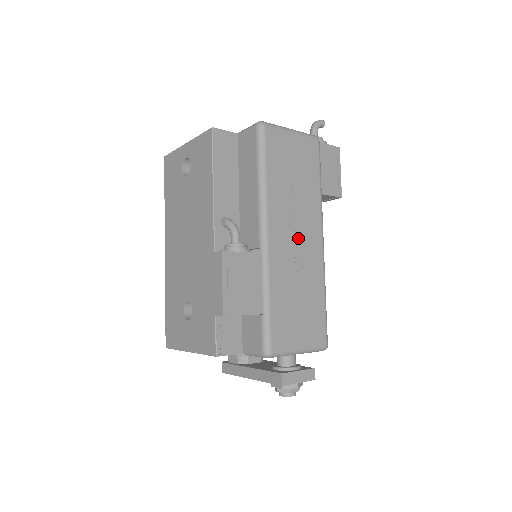
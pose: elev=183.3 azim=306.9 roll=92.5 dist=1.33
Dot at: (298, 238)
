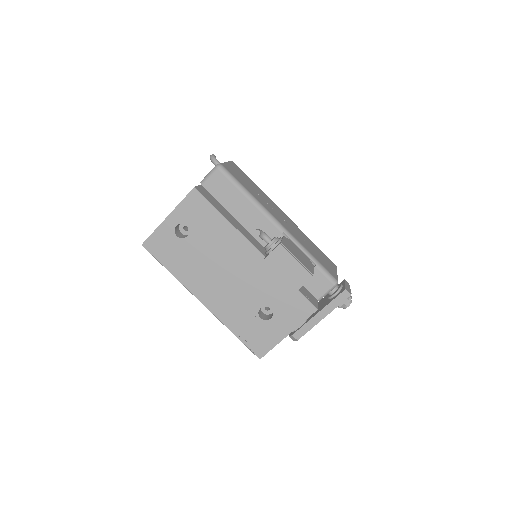
Dot at: (283, 218)
